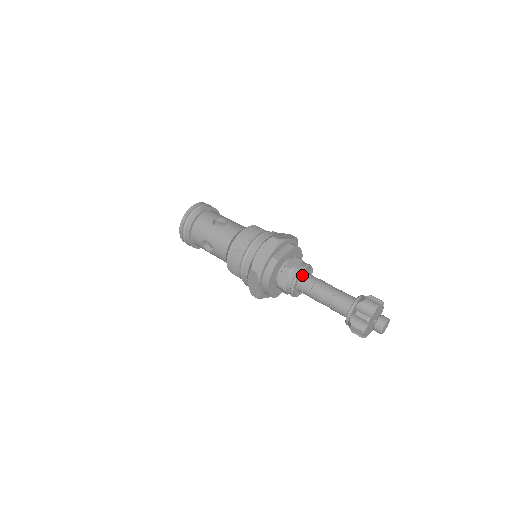
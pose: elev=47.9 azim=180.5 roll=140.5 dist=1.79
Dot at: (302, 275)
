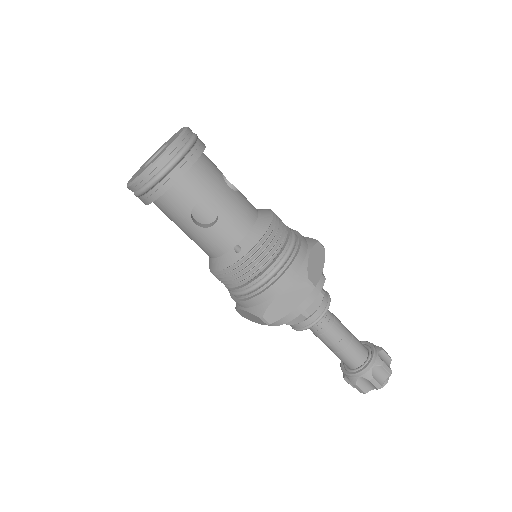
Dot at: occluded
